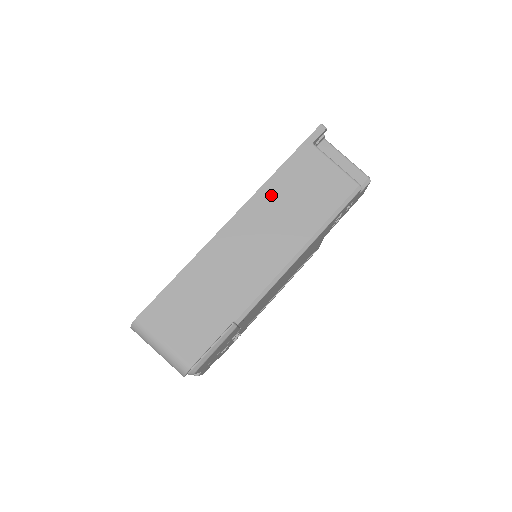
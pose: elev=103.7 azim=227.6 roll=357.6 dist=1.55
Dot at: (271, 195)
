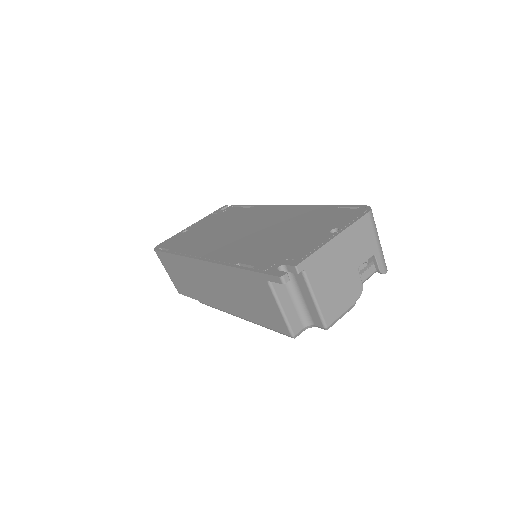
Dot at: (228, 276)
